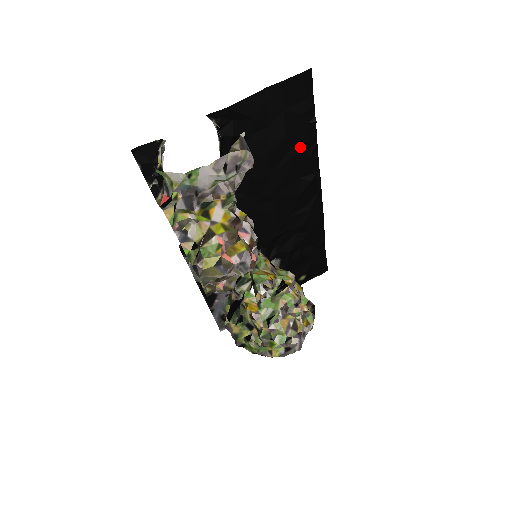
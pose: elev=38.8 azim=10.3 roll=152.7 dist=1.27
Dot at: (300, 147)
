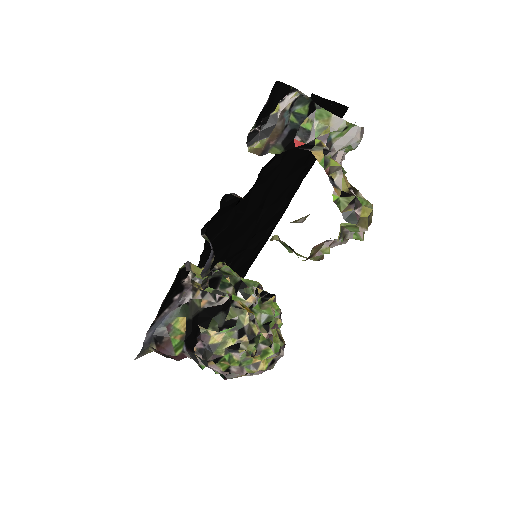
Dot at: (304, 168)
